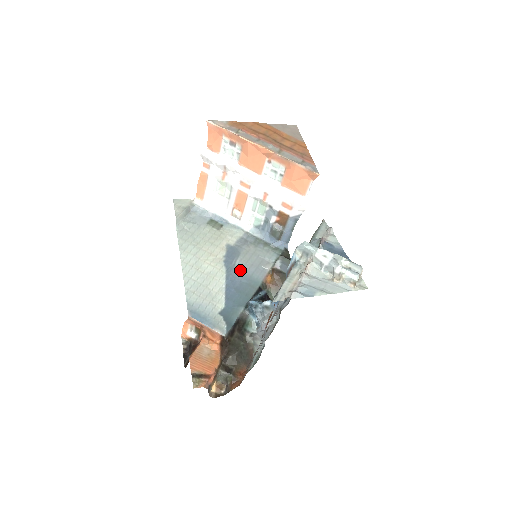
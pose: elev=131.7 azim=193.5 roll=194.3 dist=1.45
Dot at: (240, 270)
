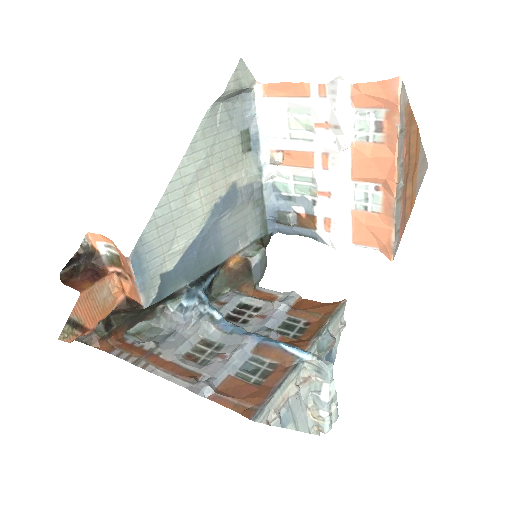
Dot at: (220, 231)
